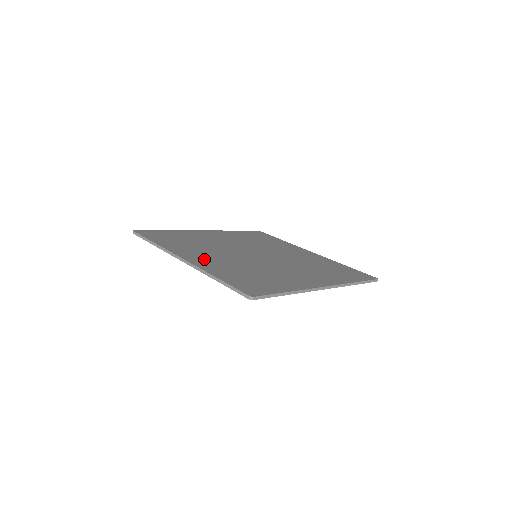
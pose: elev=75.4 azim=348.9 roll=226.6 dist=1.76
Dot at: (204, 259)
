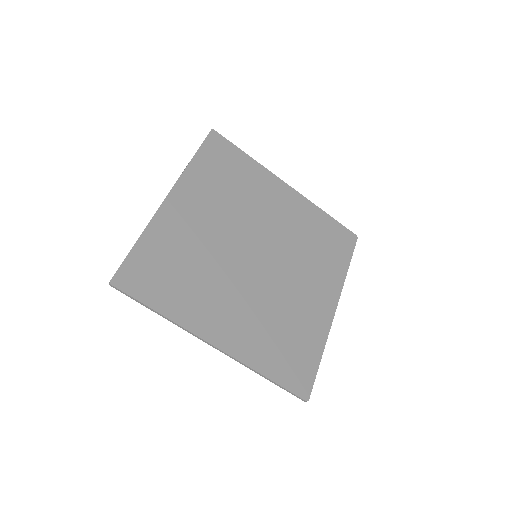
Dot at: (231, 328)
